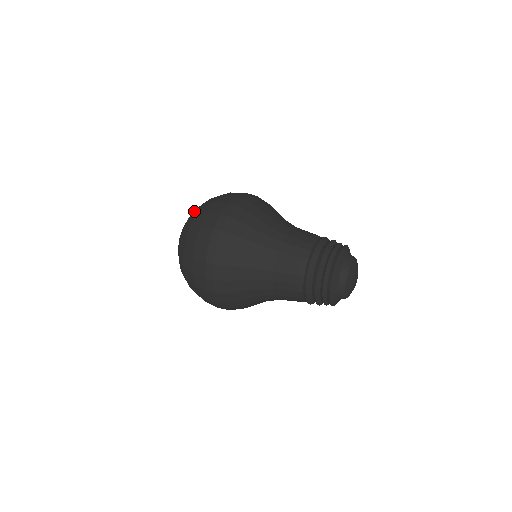
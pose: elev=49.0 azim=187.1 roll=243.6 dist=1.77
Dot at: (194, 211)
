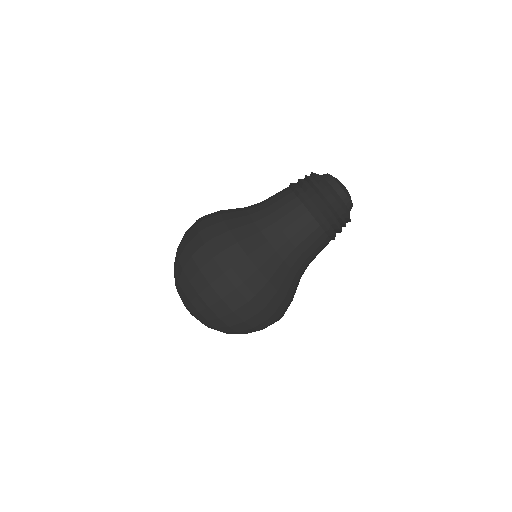
Dot at: occluded
